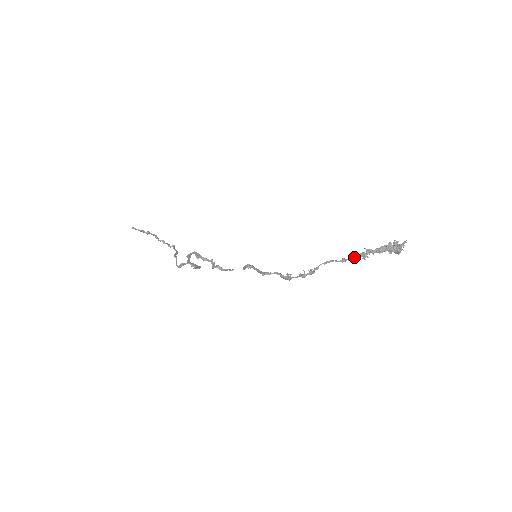
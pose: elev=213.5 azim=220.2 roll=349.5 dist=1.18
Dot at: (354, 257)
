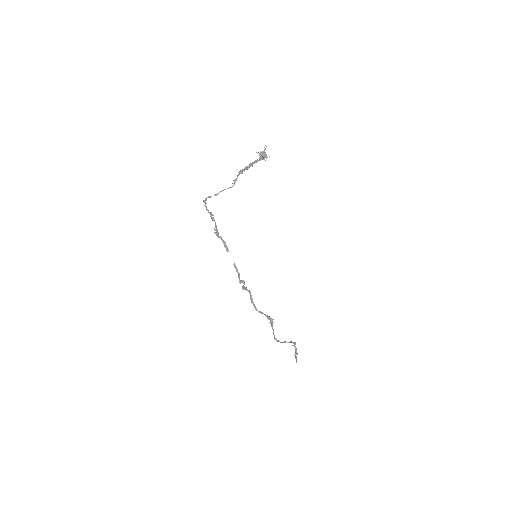
Dot at: (237, 177)
